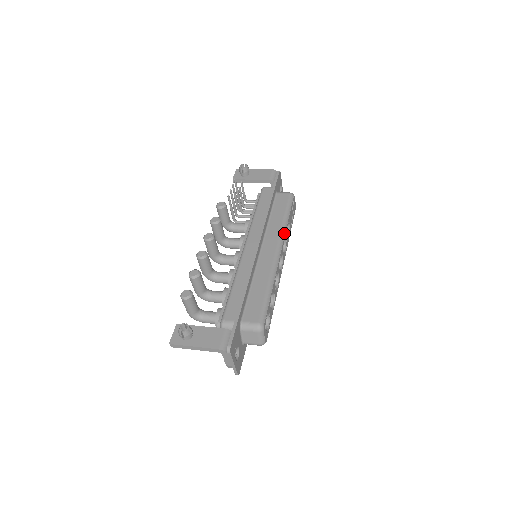
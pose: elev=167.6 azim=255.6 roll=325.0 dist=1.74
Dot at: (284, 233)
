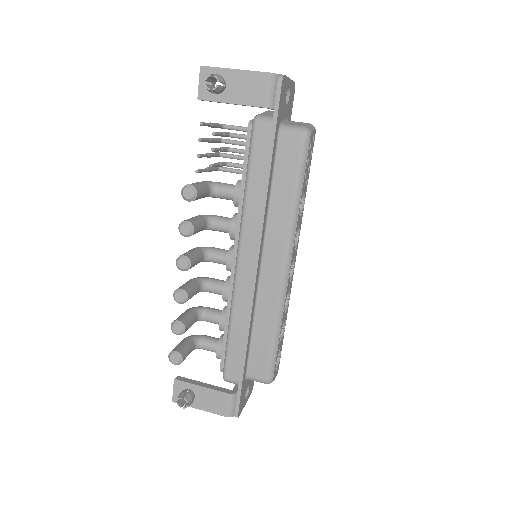
Dot at: (294, 231)
